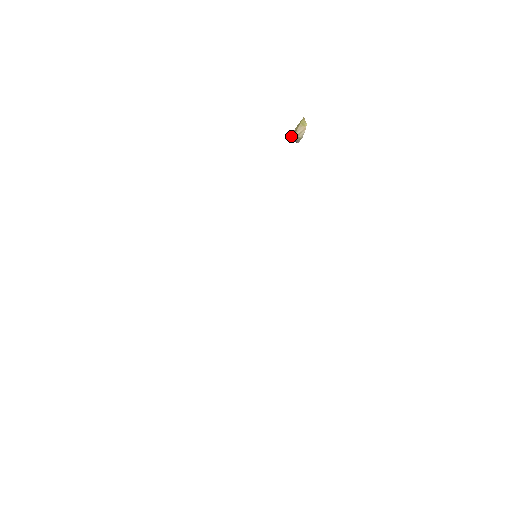
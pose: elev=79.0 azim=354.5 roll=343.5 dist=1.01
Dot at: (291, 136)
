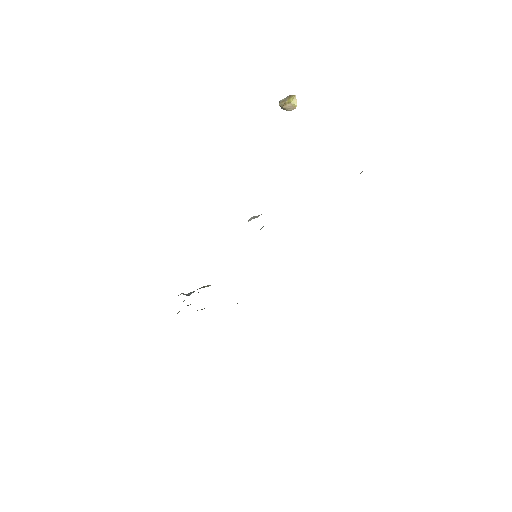
Dot at: (279, 105)
